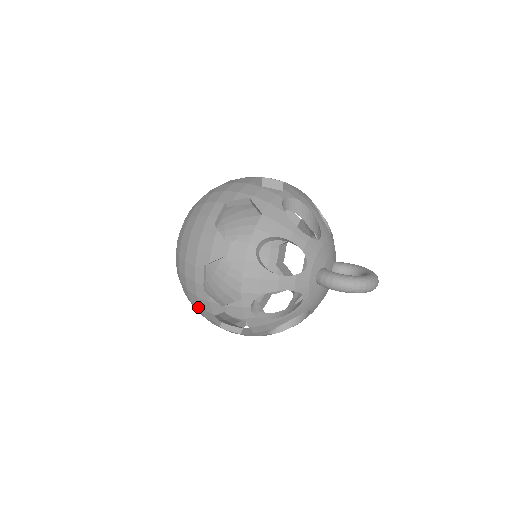
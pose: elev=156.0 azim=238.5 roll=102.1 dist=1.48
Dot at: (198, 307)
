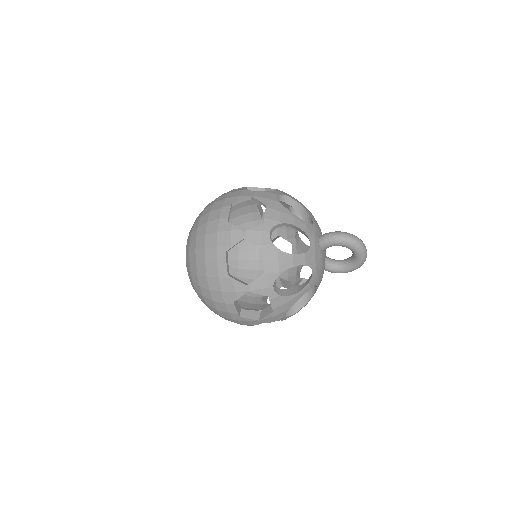
Dot at: (213, 248)
